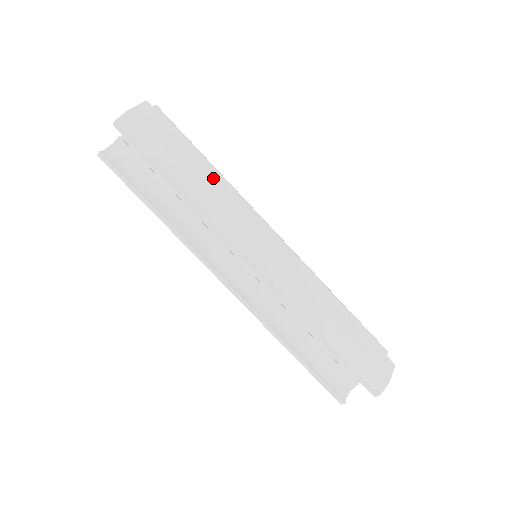
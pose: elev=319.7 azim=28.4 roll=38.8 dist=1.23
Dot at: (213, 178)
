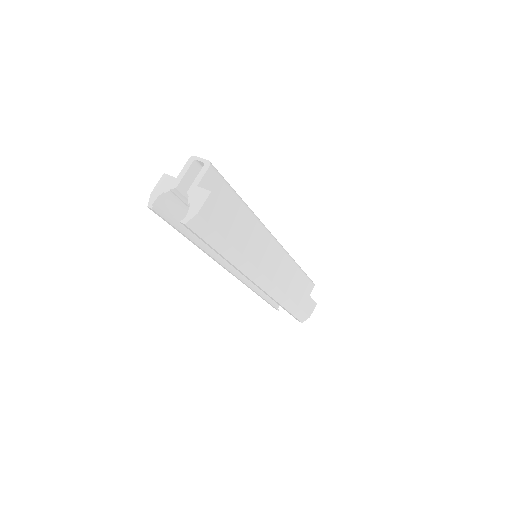
Dot at: (248, 239)
